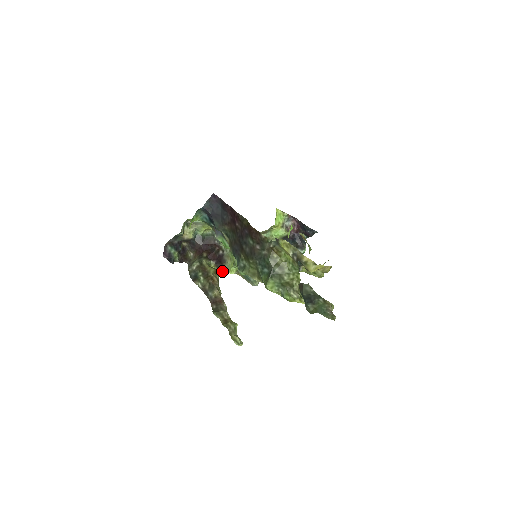
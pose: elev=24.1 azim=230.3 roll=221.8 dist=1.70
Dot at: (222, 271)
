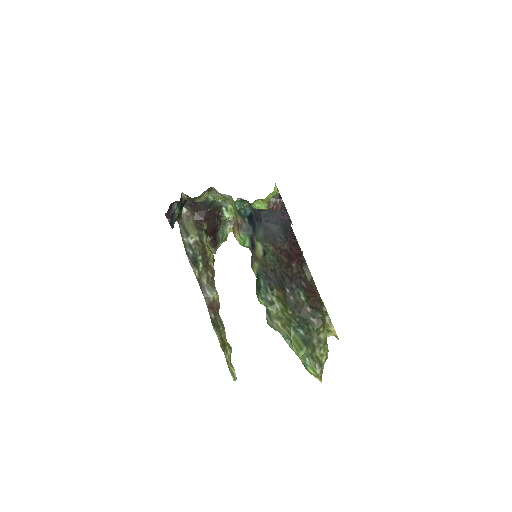
Dot at: (212, 250)
